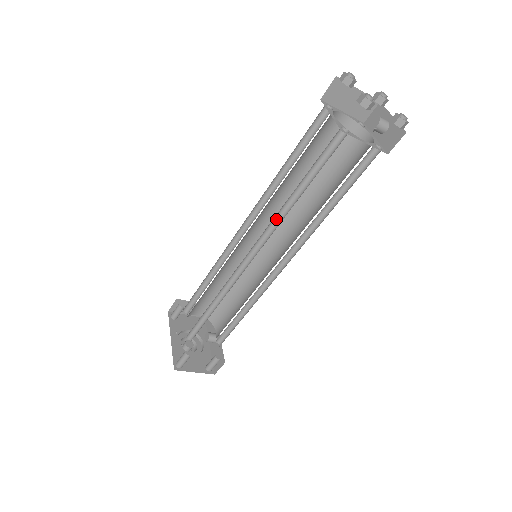
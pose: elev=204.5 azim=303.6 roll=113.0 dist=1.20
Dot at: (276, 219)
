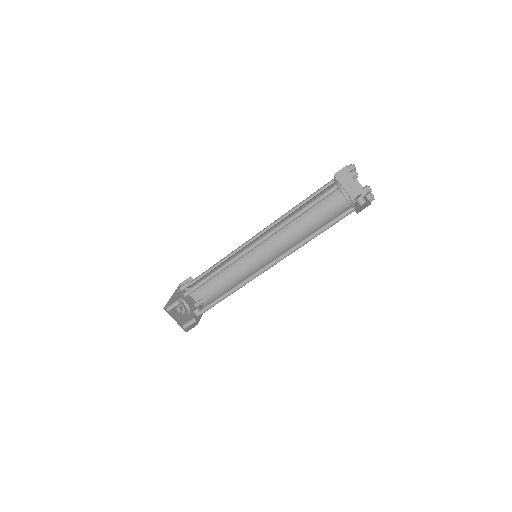
Dot at: (279, 228)
